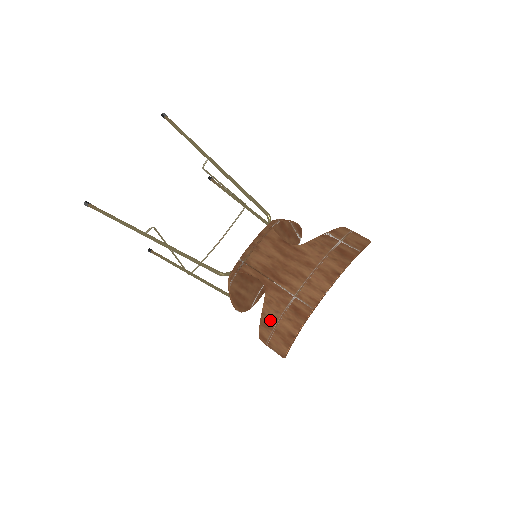
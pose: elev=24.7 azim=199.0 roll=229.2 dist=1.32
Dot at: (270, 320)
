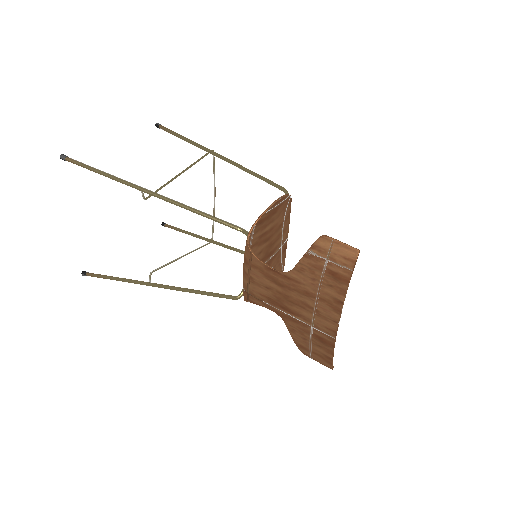
Dot at: (303, 344)
